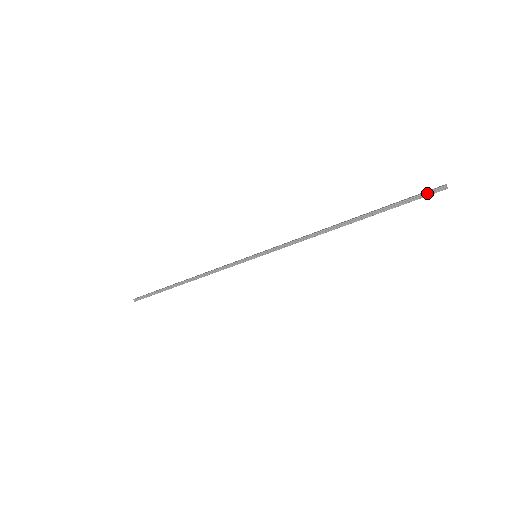
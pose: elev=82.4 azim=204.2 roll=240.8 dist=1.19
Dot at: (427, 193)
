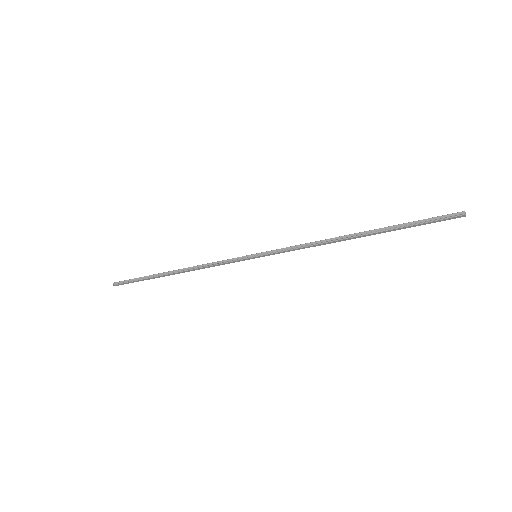
Dot at: (445, 216)
